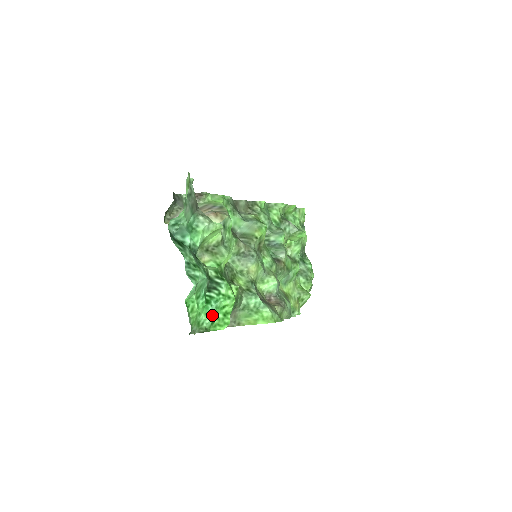
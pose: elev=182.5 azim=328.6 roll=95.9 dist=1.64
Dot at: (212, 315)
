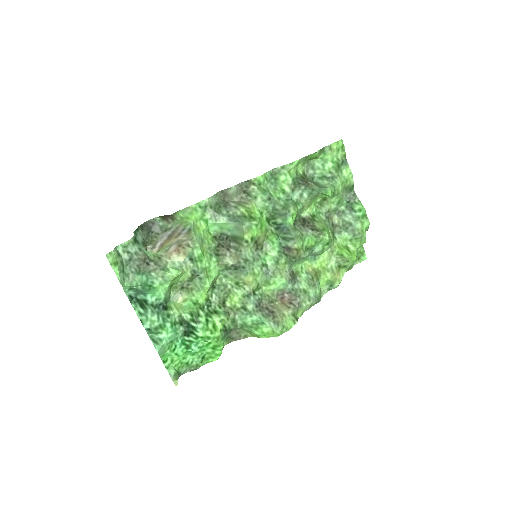
Dot at: (199, 354)
